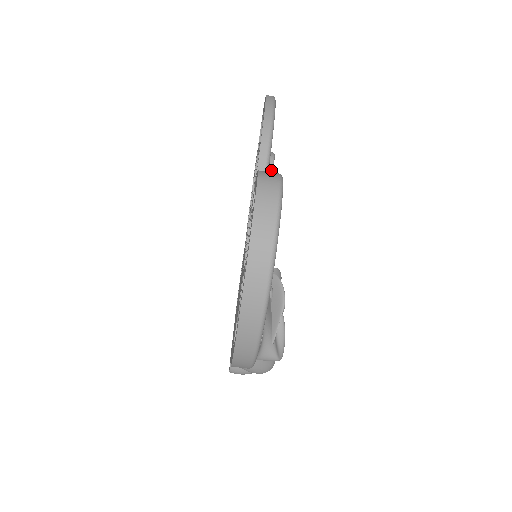
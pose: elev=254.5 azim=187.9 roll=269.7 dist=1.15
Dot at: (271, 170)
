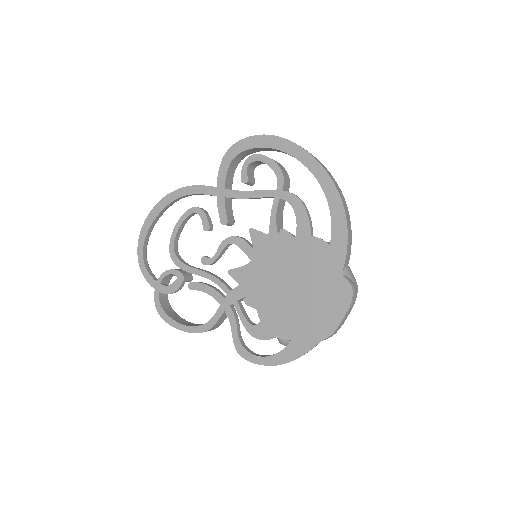
Dot at: occluded
